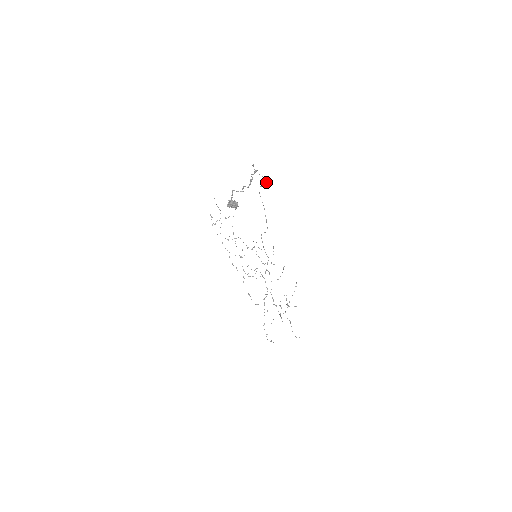
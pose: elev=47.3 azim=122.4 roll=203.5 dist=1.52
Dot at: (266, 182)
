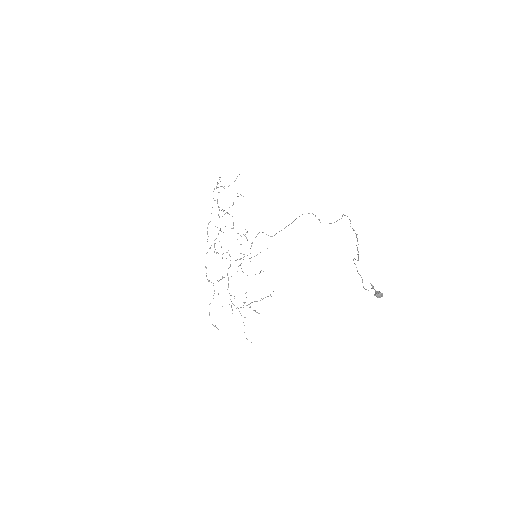
Dot at: (331, 223)
